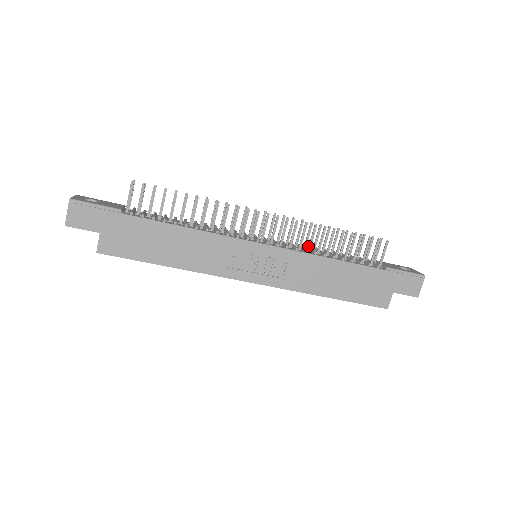
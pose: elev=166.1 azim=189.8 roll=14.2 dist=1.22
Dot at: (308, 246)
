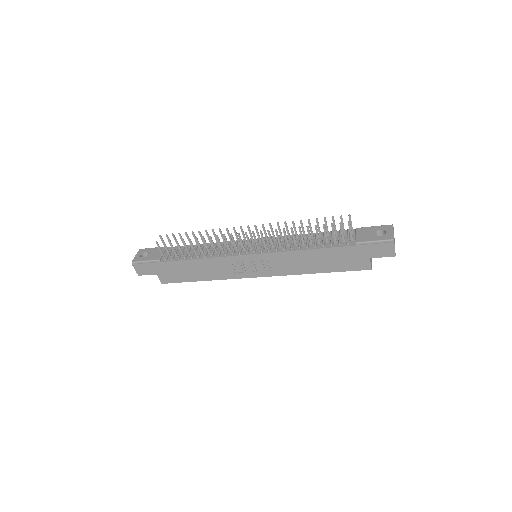
Dot at: occluded
